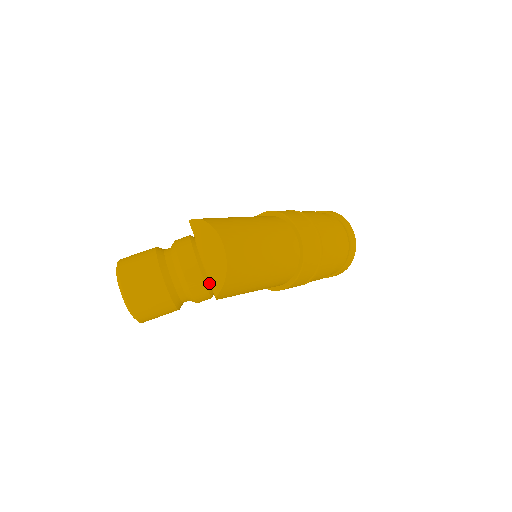
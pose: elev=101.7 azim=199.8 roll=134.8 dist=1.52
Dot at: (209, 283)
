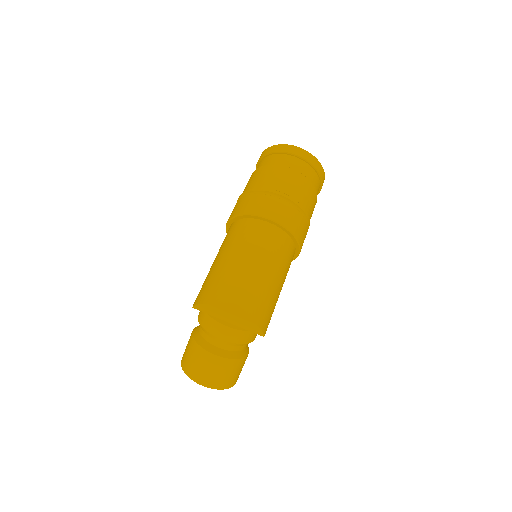
Dot at: occluded
